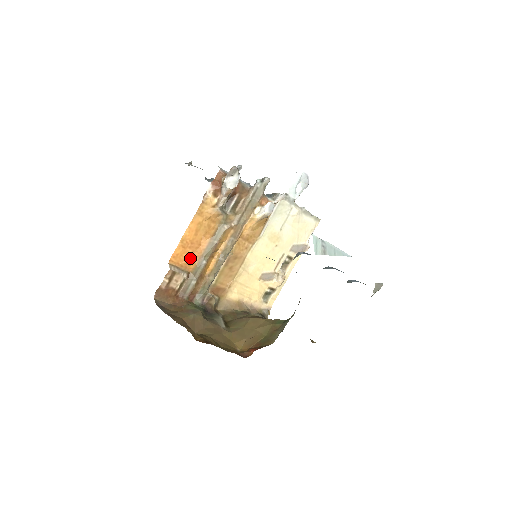
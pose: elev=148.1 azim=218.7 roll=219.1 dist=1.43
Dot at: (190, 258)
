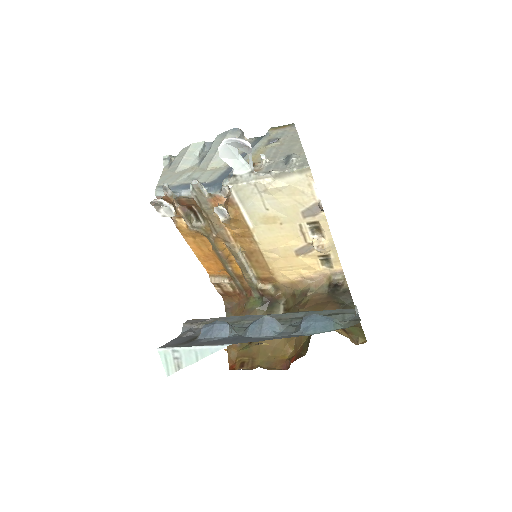
Dot at: (218, 267)
